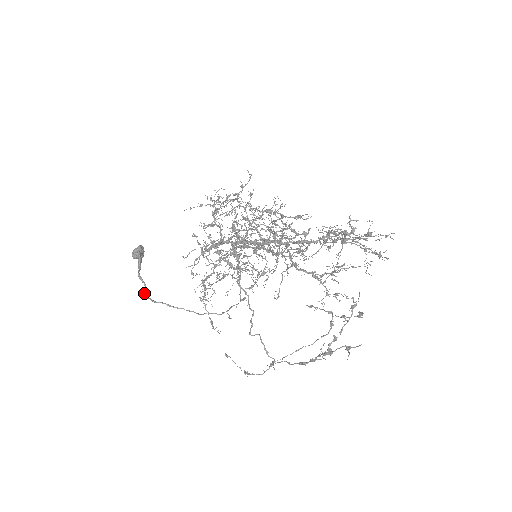
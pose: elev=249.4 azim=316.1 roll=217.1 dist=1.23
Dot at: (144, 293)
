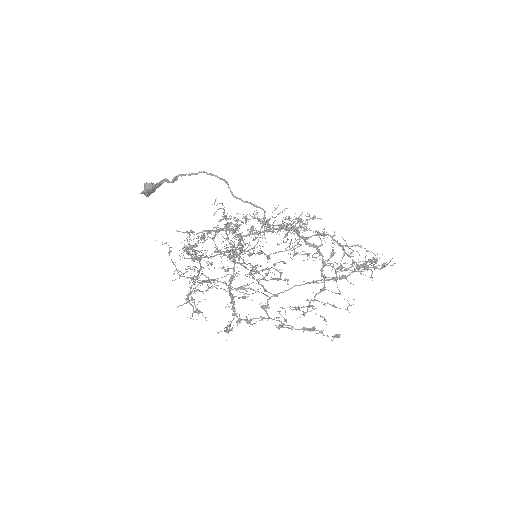
Dot at: (184, 174)
